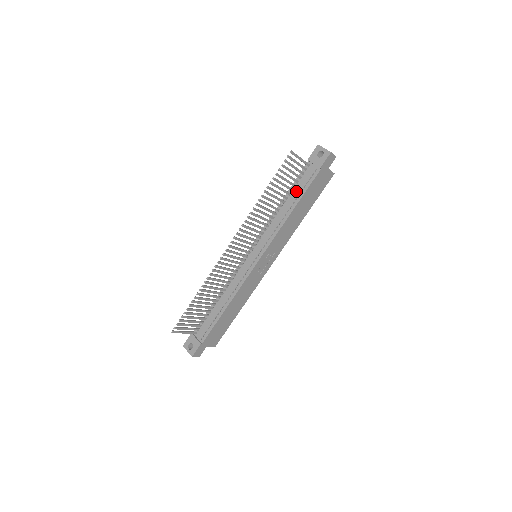
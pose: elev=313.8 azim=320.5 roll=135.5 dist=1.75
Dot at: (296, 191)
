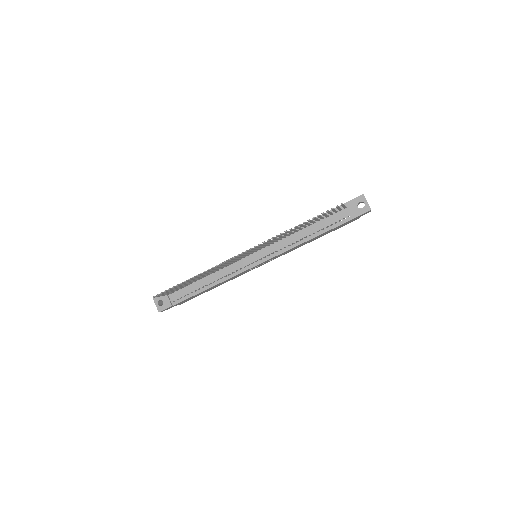
Dot at: (322, 224)
